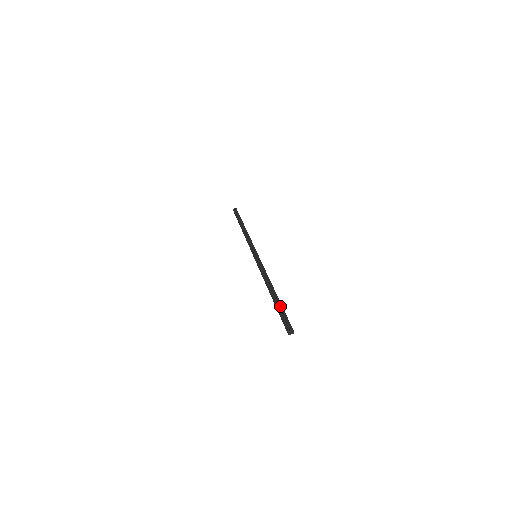
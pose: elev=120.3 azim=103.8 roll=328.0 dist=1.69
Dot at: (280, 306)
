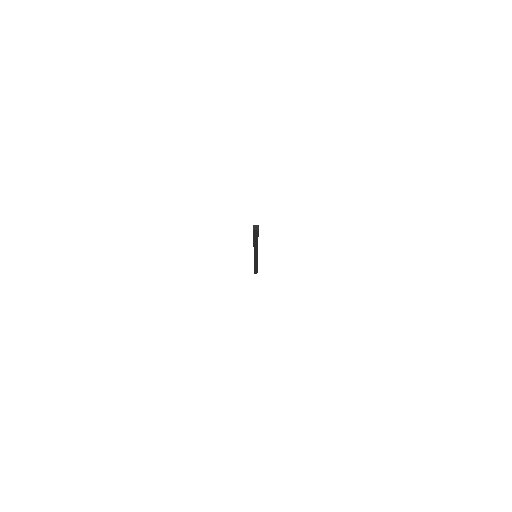
Dot at: occluded
